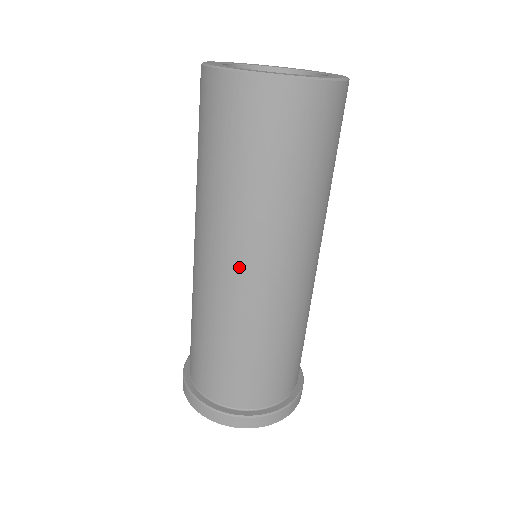
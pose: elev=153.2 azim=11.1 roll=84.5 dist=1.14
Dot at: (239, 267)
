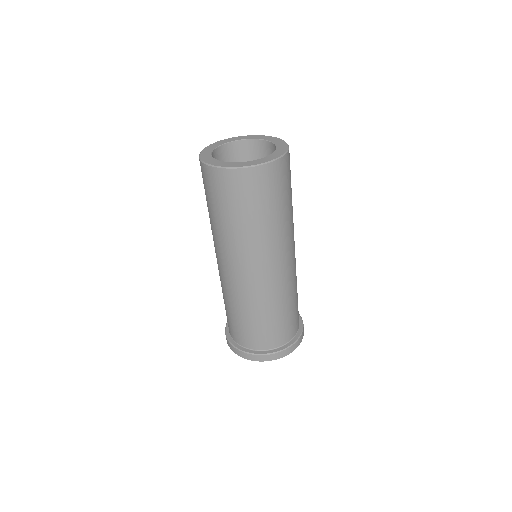
Dot at: (219, 260)
